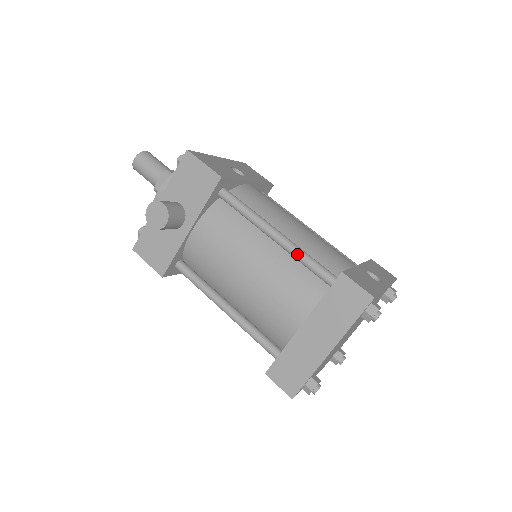
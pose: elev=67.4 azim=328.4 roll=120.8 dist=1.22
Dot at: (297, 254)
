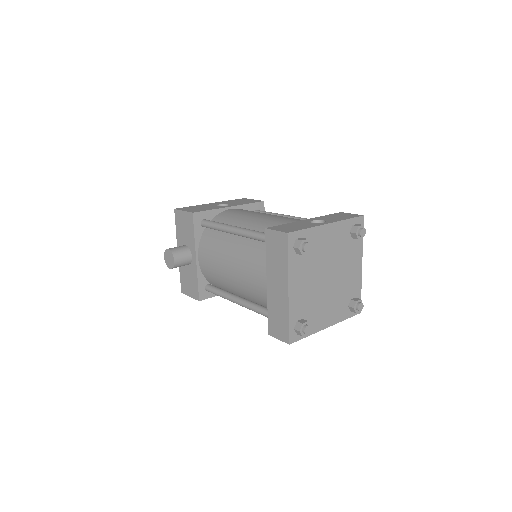
Dot at: (248, 235)
